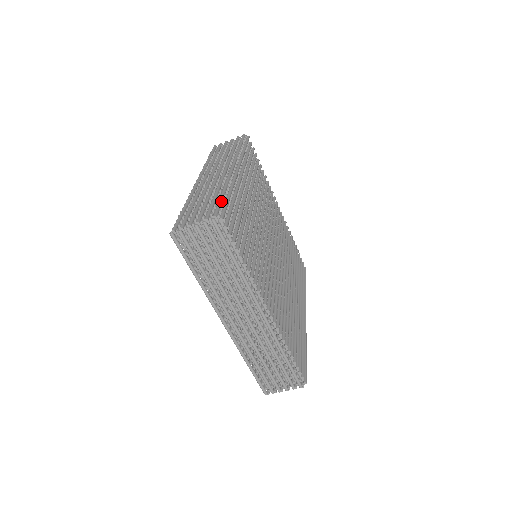
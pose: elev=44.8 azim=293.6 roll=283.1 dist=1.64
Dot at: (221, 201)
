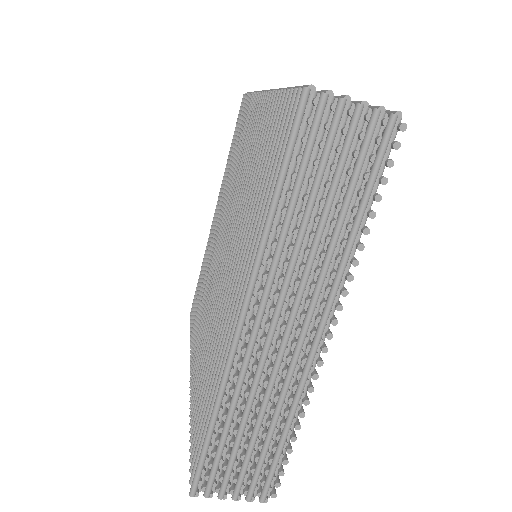
Dot at: occluded
